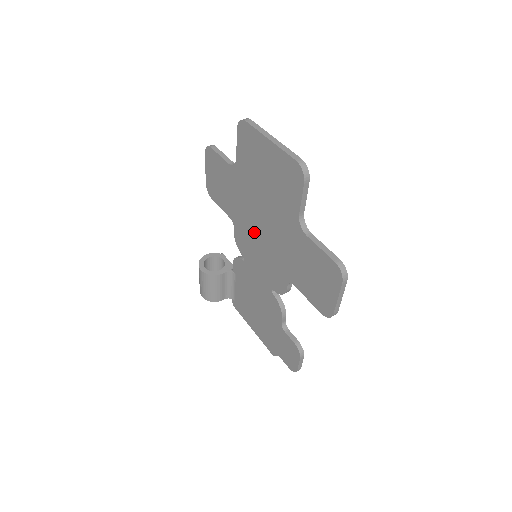
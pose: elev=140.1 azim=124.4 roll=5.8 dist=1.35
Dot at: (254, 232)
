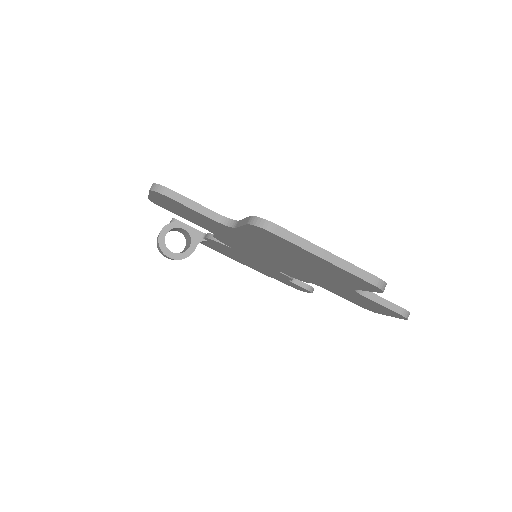
Dot at: (259, 254)
